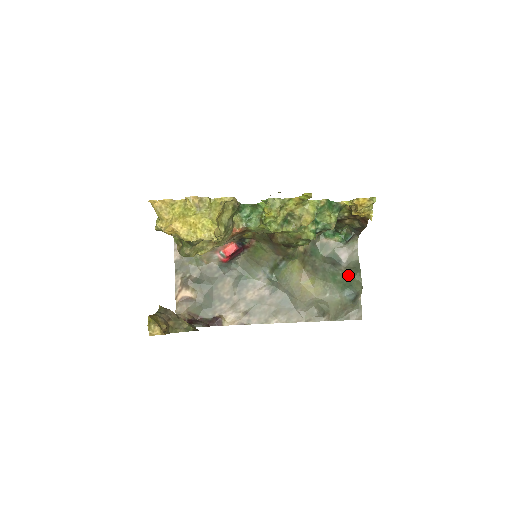
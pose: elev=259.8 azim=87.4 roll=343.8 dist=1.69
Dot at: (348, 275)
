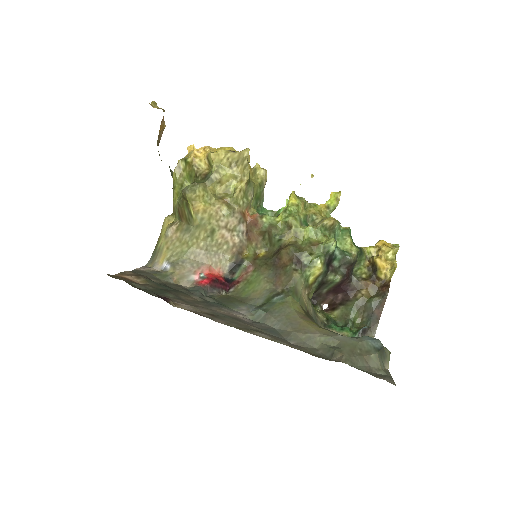
Dot at: occluded
